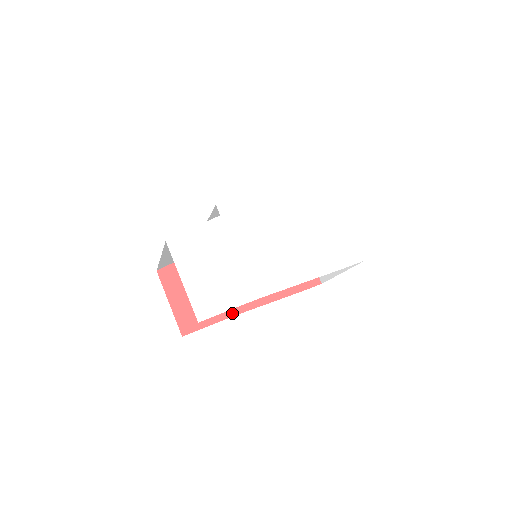
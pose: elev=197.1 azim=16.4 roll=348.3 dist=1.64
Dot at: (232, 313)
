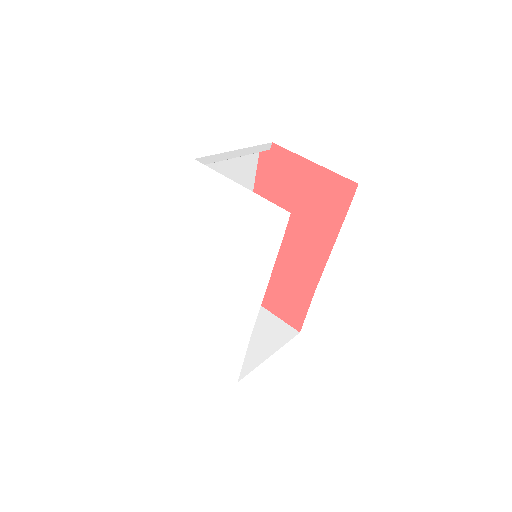
Dot at: (313, 287)
